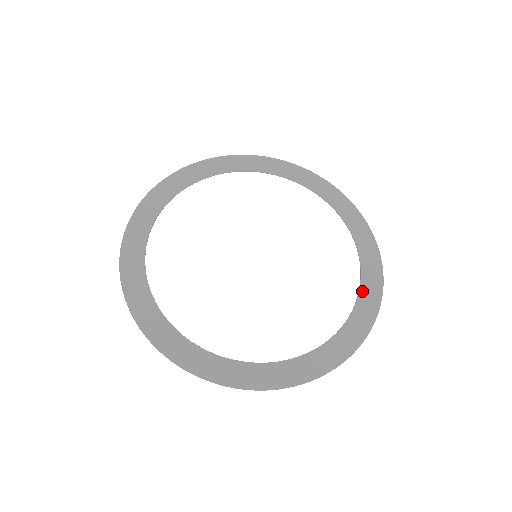
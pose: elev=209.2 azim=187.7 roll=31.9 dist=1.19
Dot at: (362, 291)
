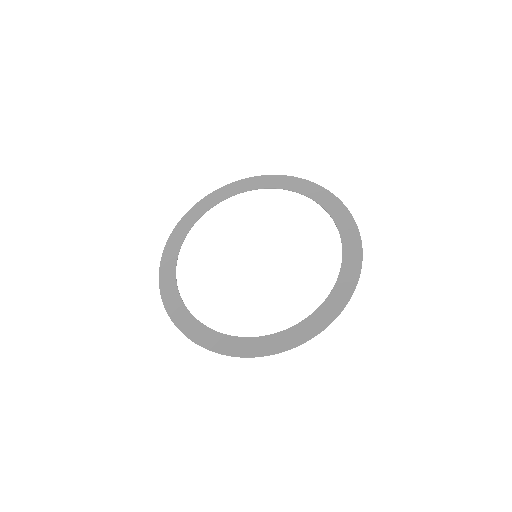
Dot at: (345, 251)
